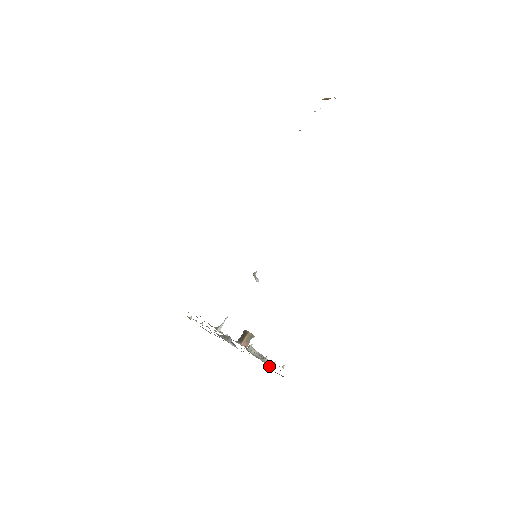
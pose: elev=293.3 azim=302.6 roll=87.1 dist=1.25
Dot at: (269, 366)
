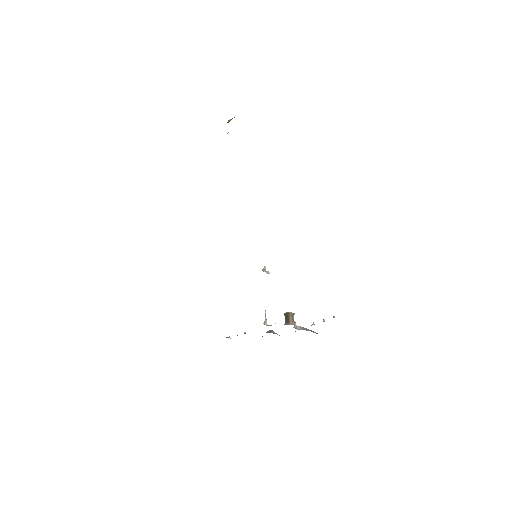
Dot at: occluded
